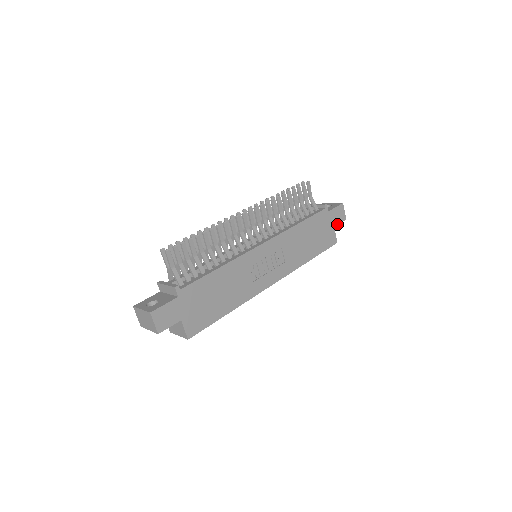
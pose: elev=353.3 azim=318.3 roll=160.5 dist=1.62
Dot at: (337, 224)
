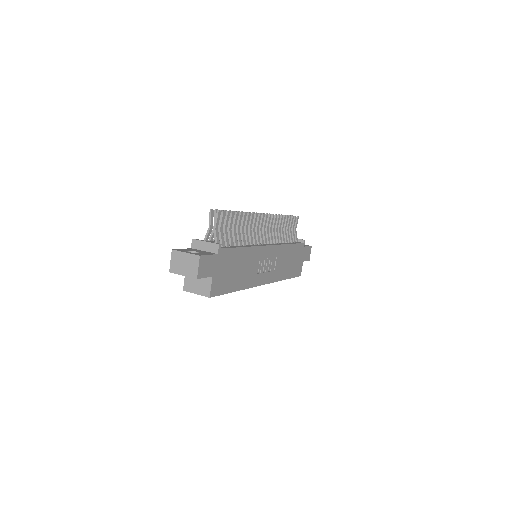
Dot at: (305, 260)
